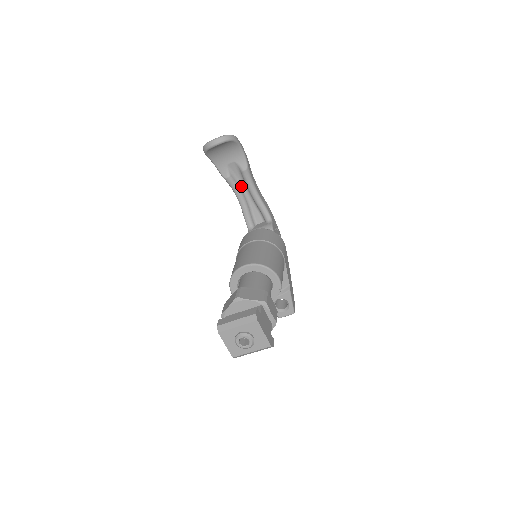
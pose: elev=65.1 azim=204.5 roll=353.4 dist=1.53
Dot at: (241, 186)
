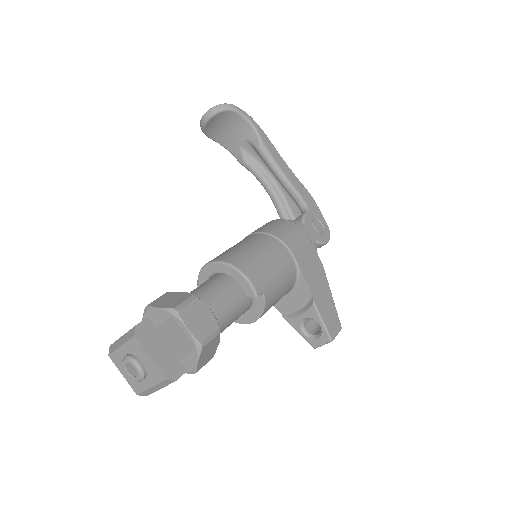
Dot at: (265, 171)
